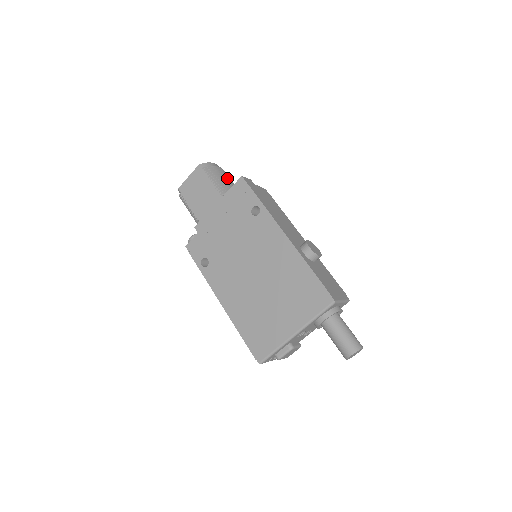
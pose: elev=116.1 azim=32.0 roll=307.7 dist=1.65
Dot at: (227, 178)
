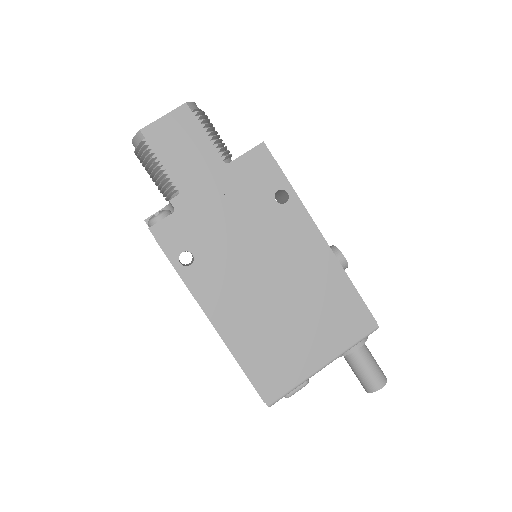
Dot at: (216, 134)
